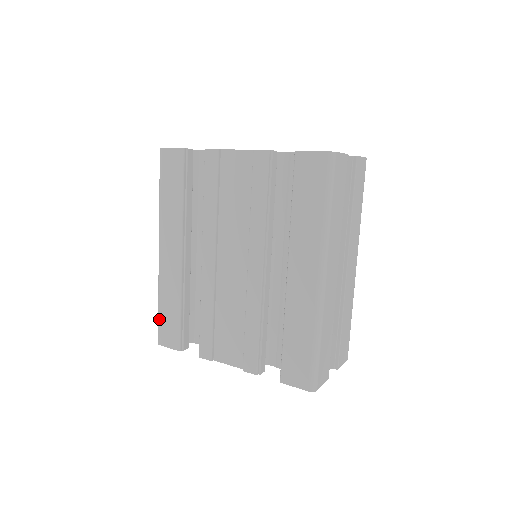
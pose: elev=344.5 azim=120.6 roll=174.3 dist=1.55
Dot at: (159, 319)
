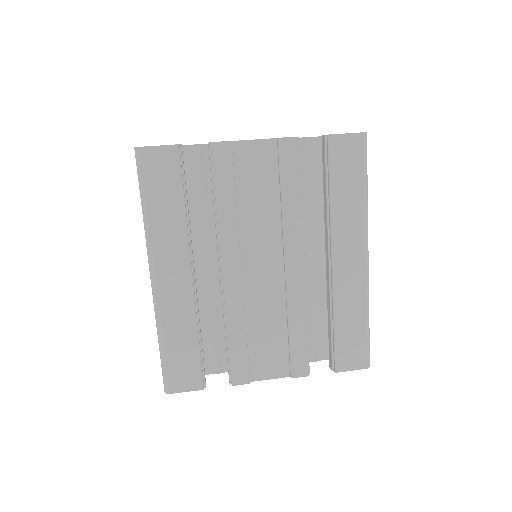
Dot at: (166, 363)
